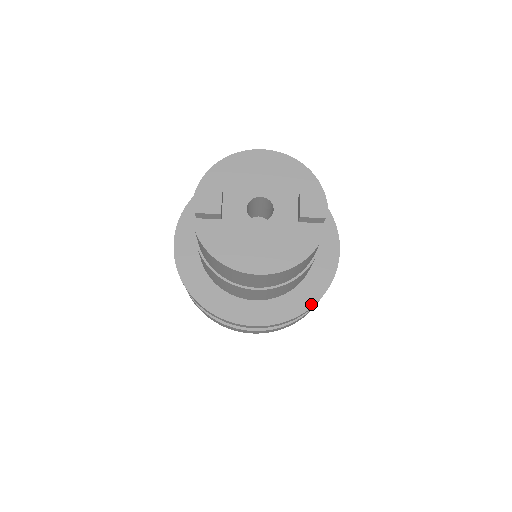
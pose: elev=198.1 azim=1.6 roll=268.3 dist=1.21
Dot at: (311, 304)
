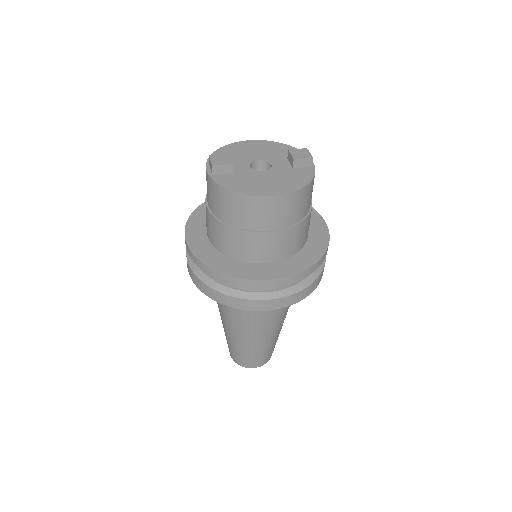
Dot at: (318, 258)
